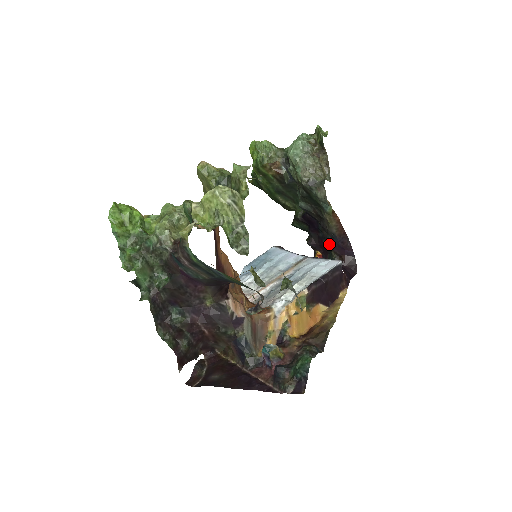
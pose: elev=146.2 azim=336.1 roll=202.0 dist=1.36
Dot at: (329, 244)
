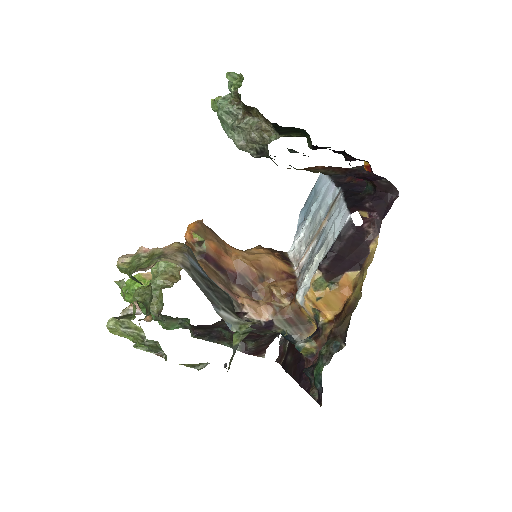
Dot at: occluded
